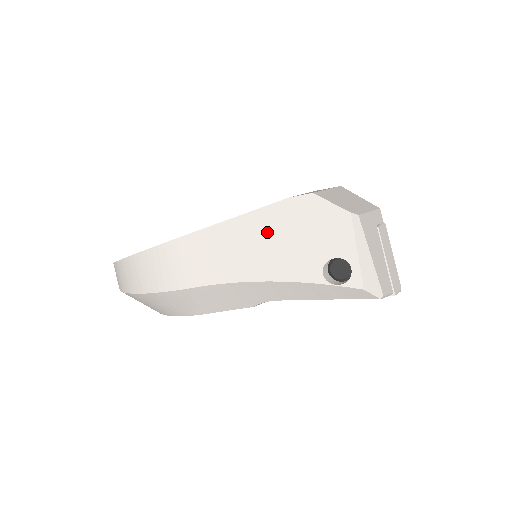
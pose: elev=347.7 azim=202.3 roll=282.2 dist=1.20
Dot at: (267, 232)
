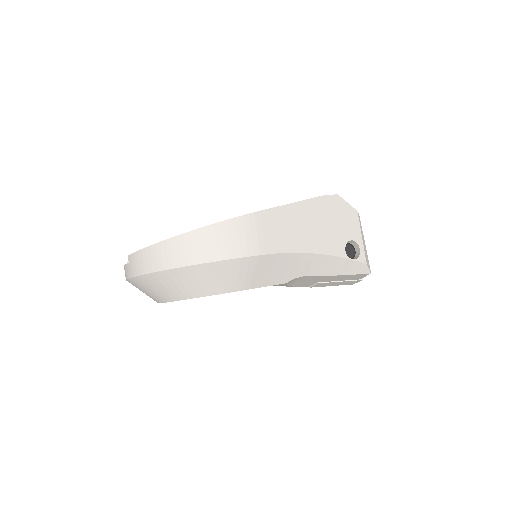
Dot at: (314, 217)
